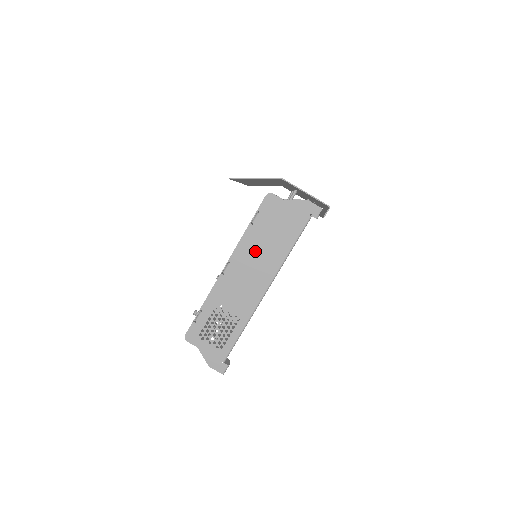
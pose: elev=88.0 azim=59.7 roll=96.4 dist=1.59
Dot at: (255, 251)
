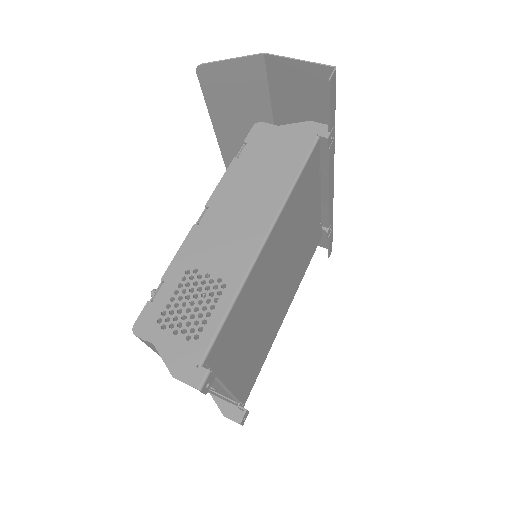
Dot at: (244, 188)
